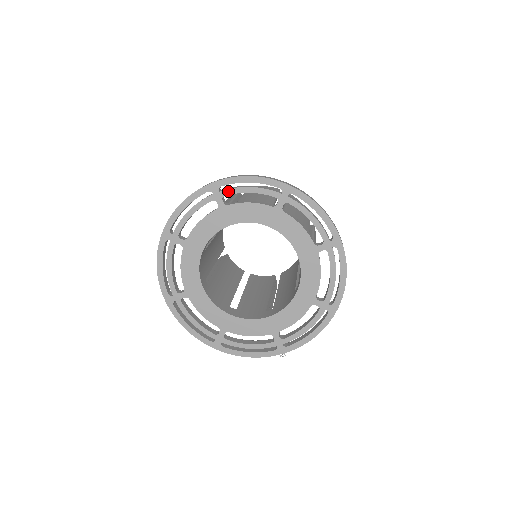
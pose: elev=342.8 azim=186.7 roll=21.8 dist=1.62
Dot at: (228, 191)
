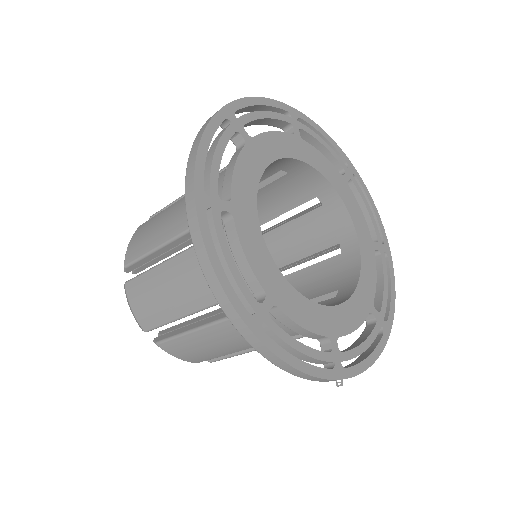
Dot at: (305, 127)
